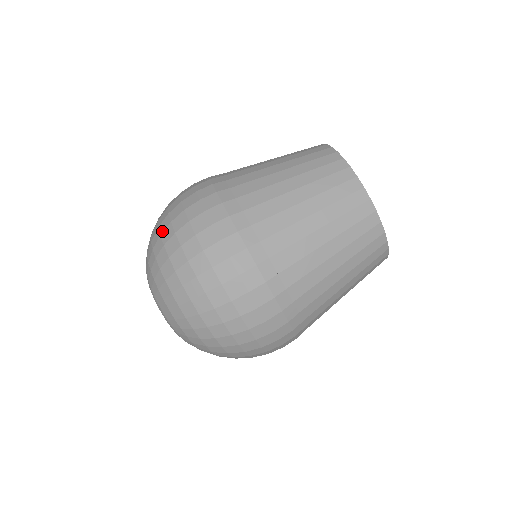
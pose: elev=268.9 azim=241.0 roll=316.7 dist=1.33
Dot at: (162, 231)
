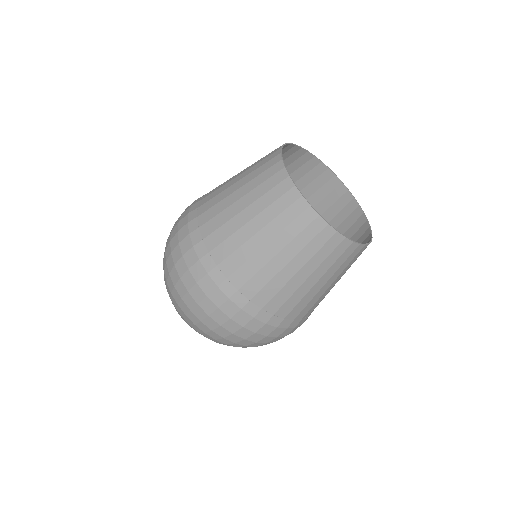
Dot at: (205, 332)
